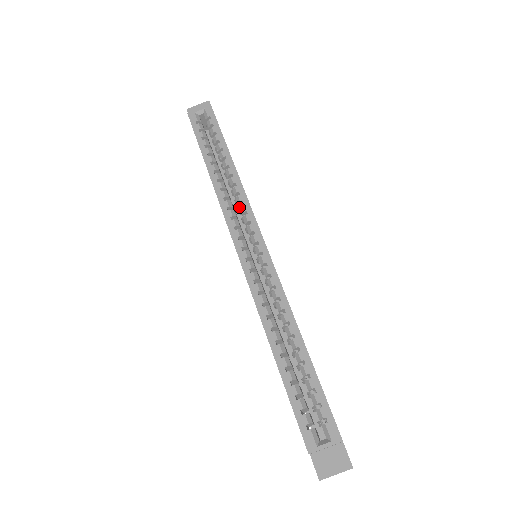
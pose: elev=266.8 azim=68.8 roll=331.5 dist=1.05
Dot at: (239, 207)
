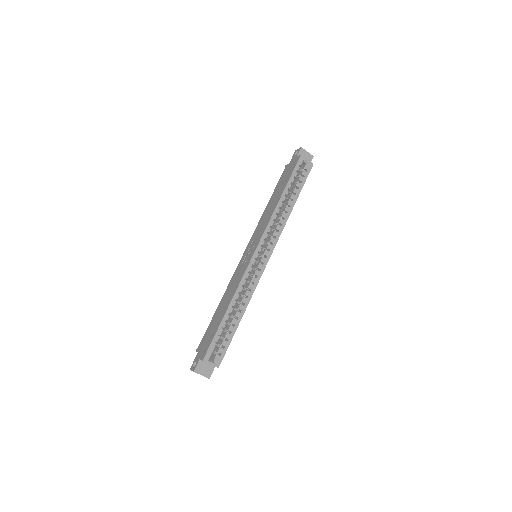
Dot at: (274, 230)
